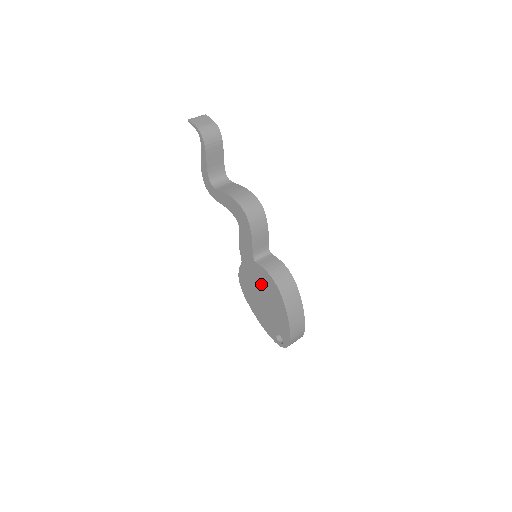
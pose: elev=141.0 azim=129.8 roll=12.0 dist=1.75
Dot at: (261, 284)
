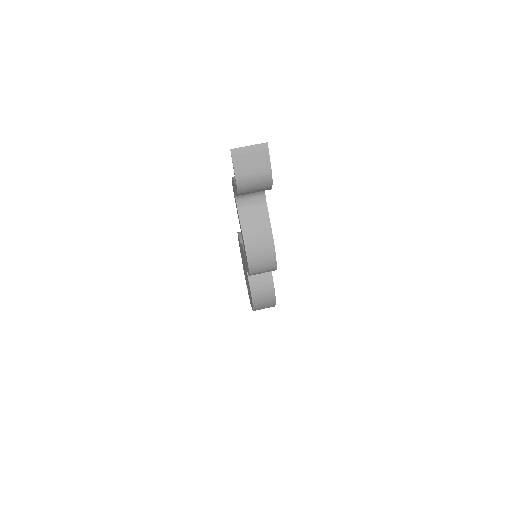
Dot at: occluded
